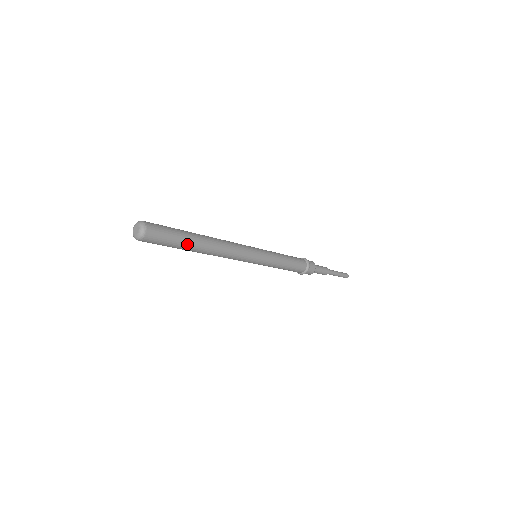
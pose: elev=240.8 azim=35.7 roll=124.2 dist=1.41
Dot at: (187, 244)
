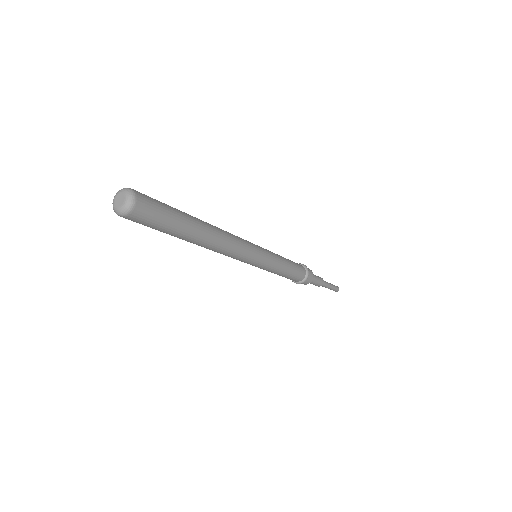
Dot at: (186, 228)
